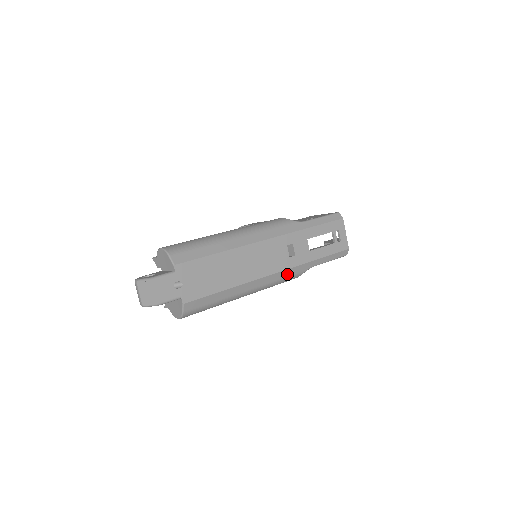
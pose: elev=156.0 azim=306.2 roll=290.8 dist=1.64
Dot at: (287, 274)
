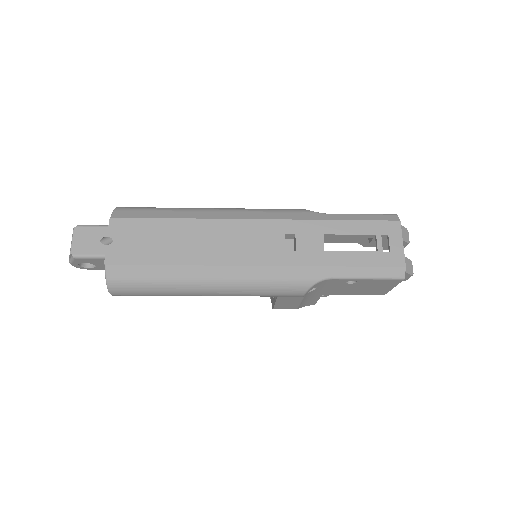
Dot at: (279, 275)
